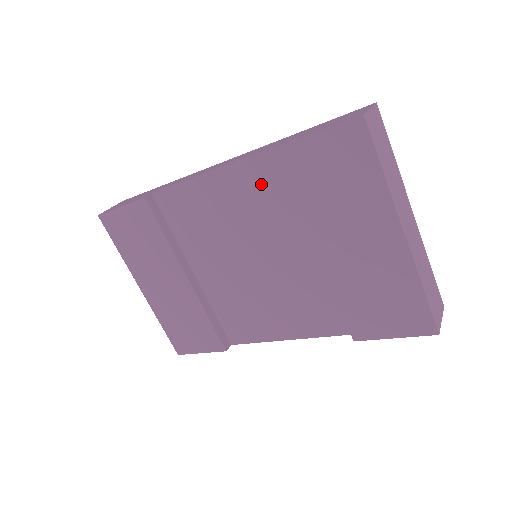
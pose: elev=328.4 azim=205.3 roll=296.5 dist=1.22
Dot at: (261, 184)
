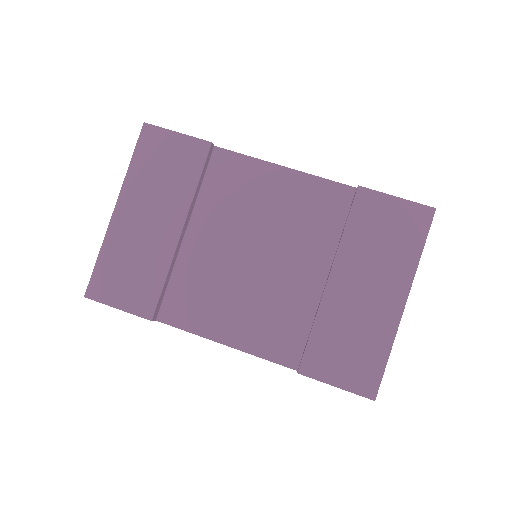
Dot at: (320, 204)
